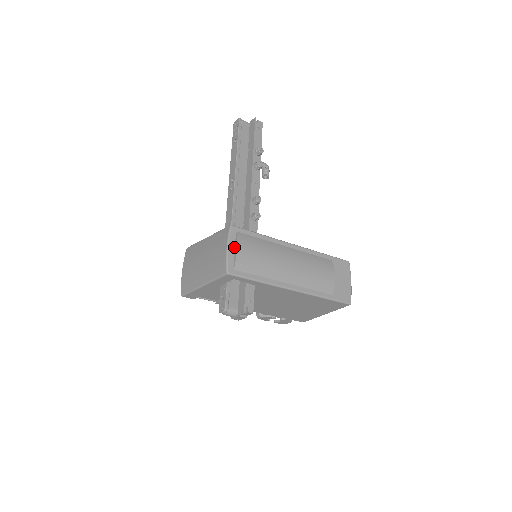
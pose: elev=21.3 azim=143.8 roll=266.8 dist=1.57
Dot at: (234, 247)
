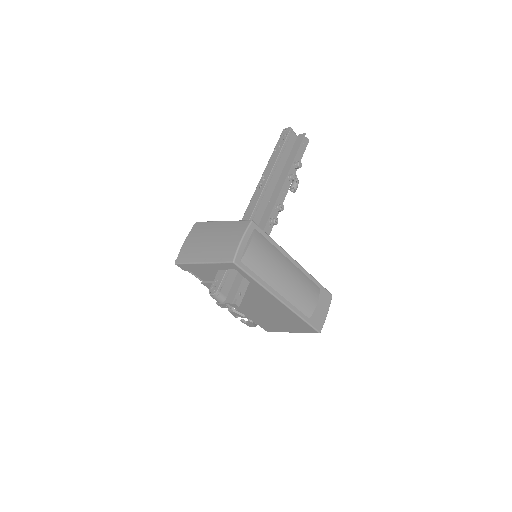
Dot at: (247, 241)
